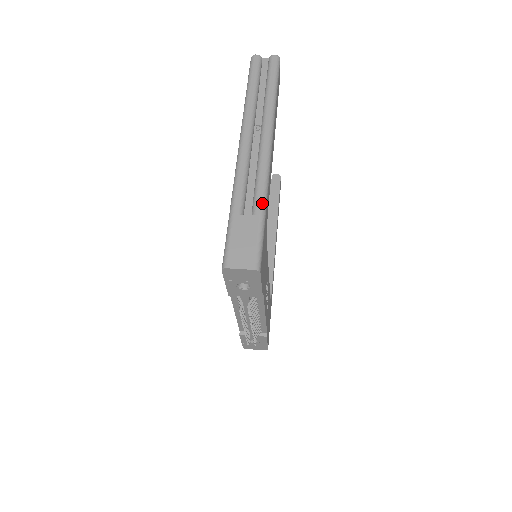
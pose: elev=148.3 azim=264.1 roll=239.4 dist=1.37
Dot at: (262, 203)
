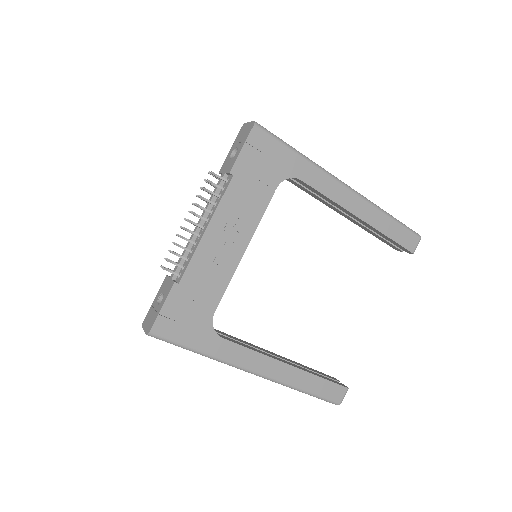
Dot at: (304, 155)
